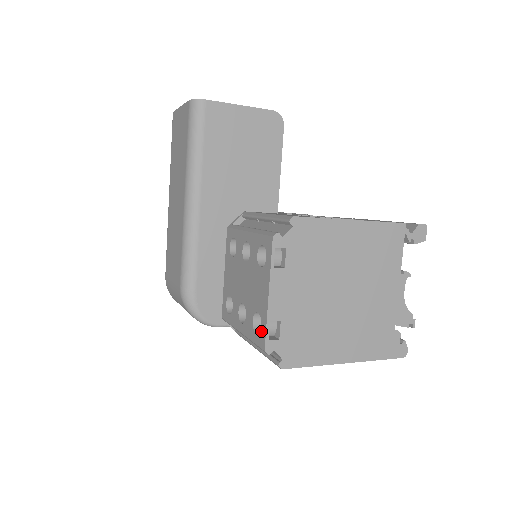
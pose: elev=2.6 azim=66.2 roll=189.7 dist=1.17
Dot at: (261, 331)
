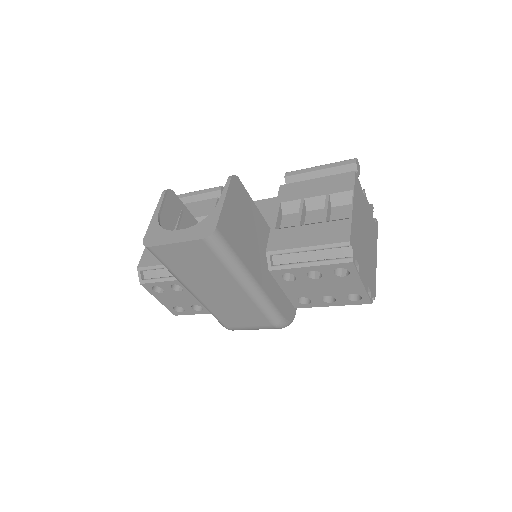
Dot at: (363, 299)
